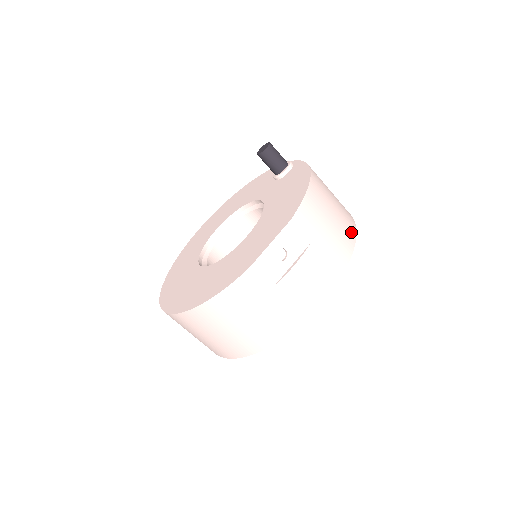
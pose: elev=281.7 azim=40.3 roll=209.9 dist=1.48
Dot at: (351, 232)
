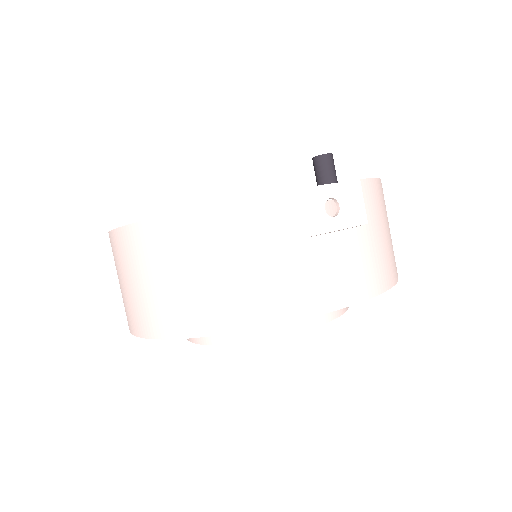
Dot at: (396, 268)
